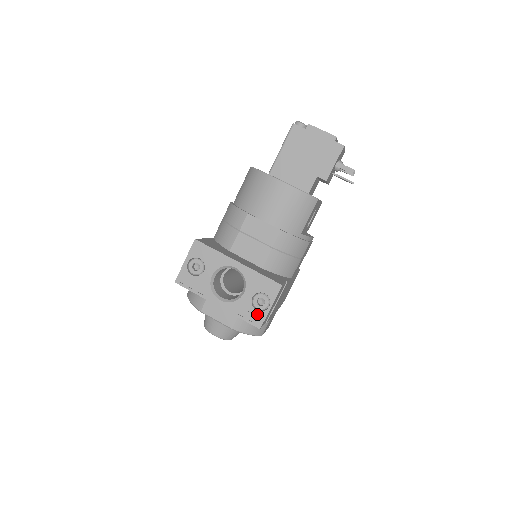
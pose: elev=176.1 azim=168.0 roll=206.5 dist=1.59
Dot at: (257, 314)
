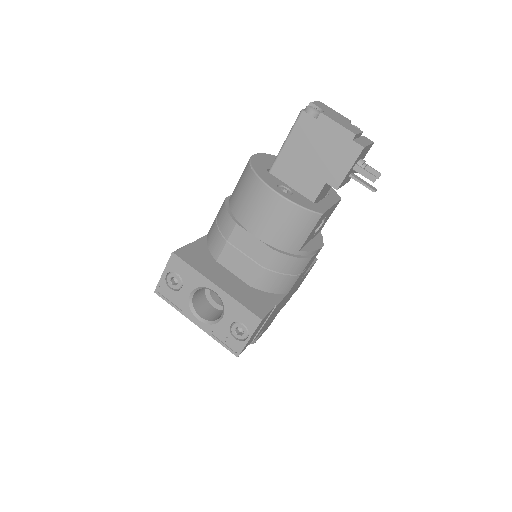
Dot at: (235, 342)
